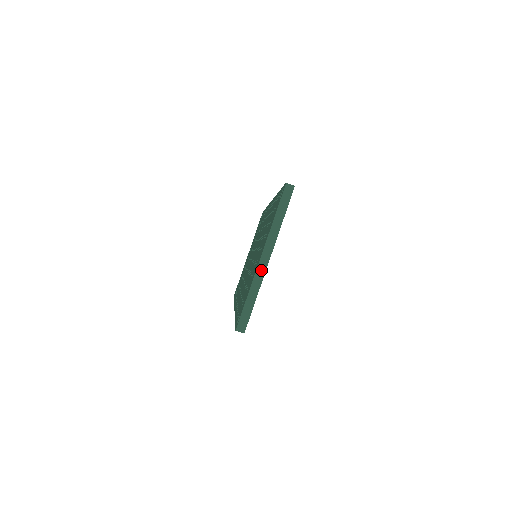
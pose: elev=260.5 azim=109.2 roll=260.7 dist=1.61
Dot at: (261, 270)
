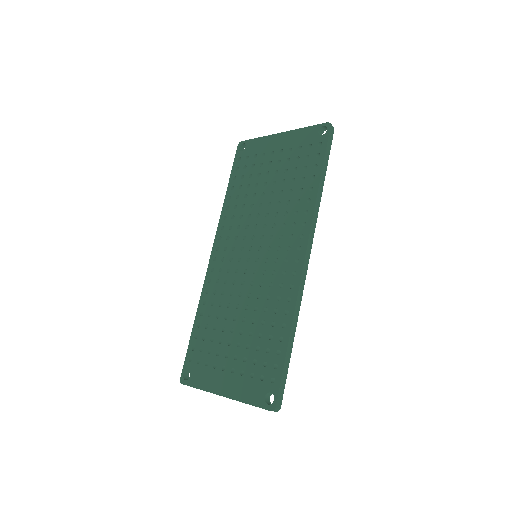
Dot at: (217, 394)
